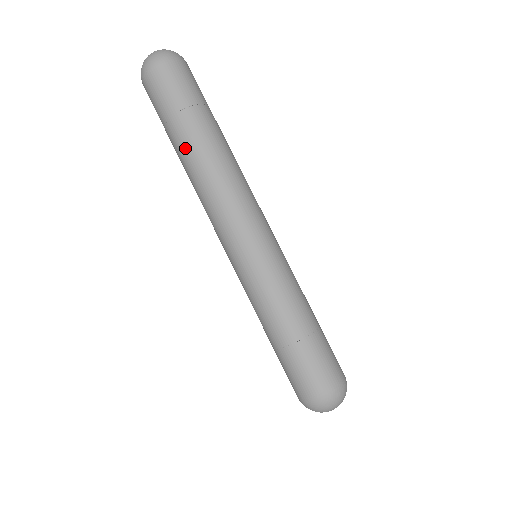
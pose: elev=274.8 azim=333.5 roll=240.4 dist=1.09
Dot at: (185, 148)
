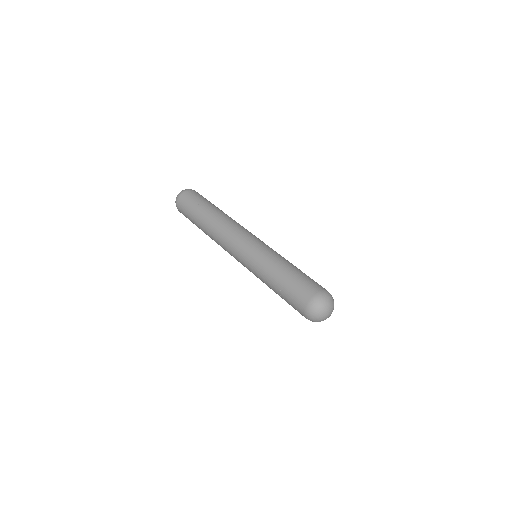
Dot at: (204, 218)
